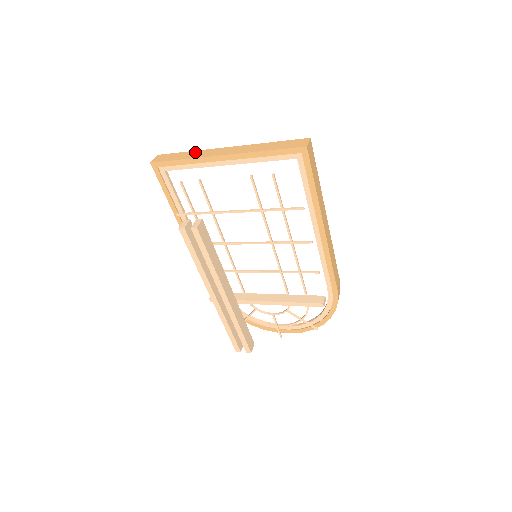
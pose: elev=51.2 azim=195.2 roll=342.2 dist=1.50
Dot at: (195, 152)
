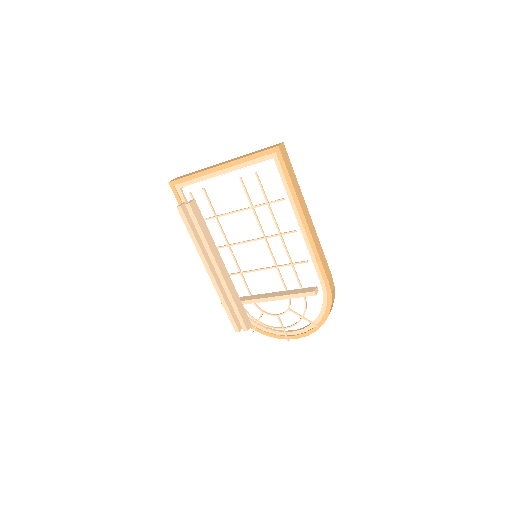
Dot at: (201, 170)
